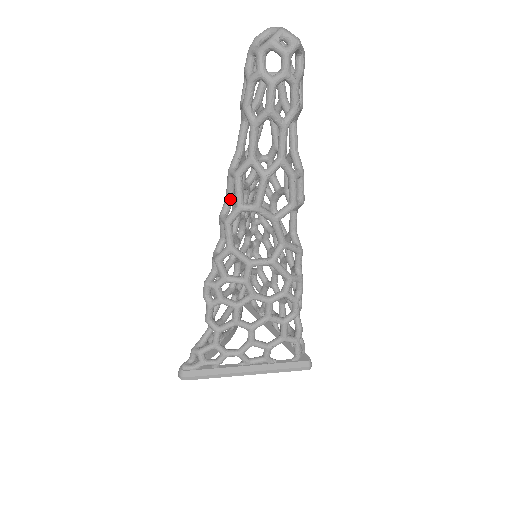
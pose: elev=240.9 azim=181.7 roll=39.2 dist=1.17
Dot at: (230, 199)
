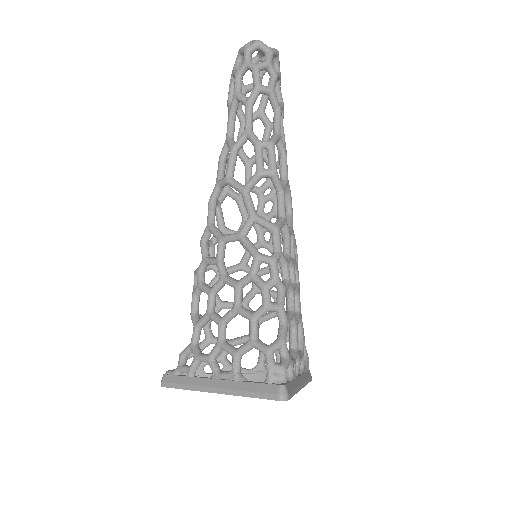
Dot at: (224, 188)
